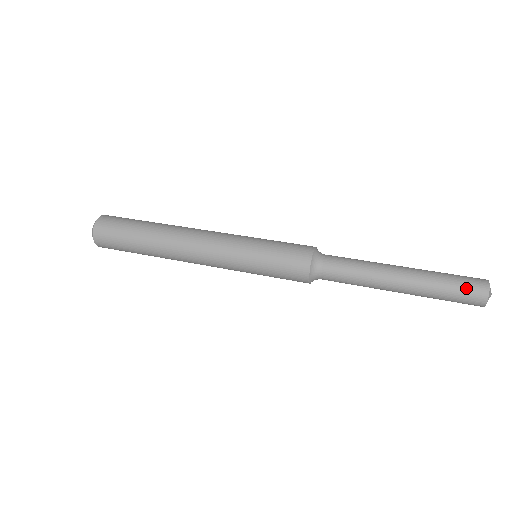
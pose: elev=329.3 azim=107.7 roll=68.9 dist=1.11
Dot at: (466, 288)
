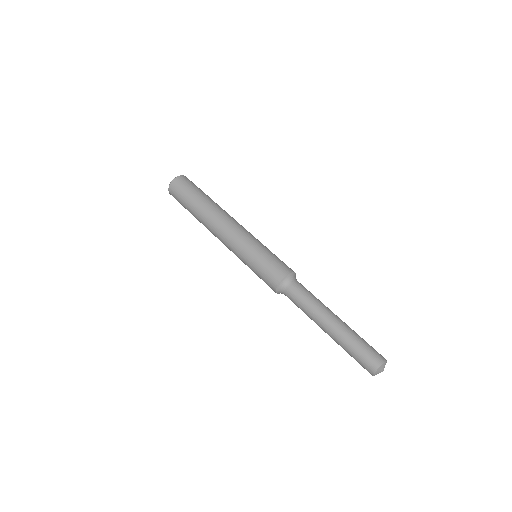
Dot at: (363, 360)
